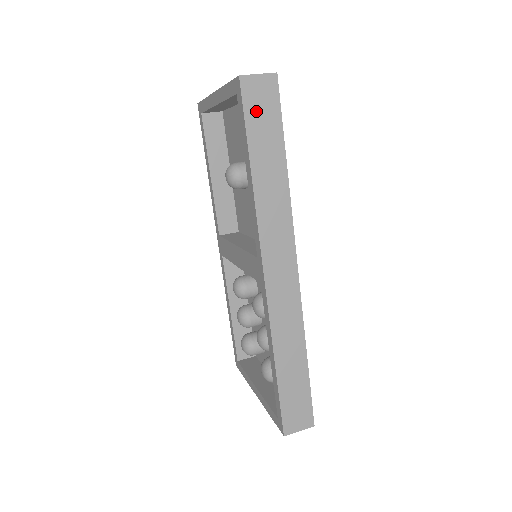
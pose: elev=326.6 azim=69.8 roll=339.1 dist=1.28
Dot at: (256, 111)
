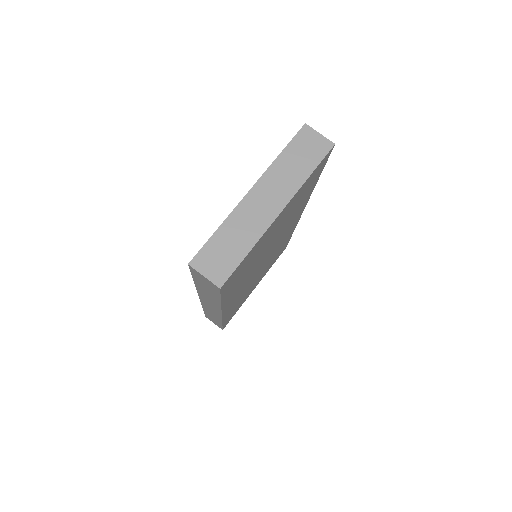
Dot at: (200, 279)
